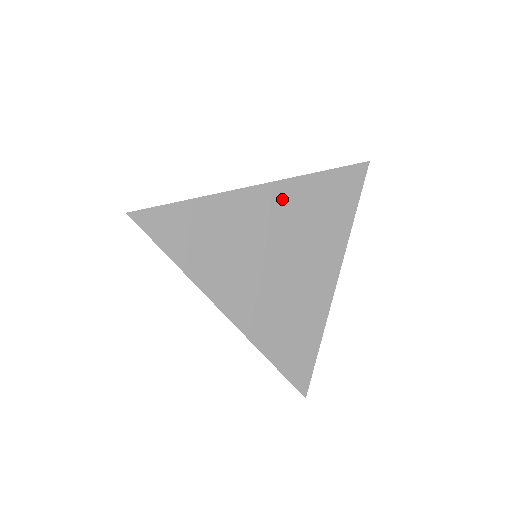
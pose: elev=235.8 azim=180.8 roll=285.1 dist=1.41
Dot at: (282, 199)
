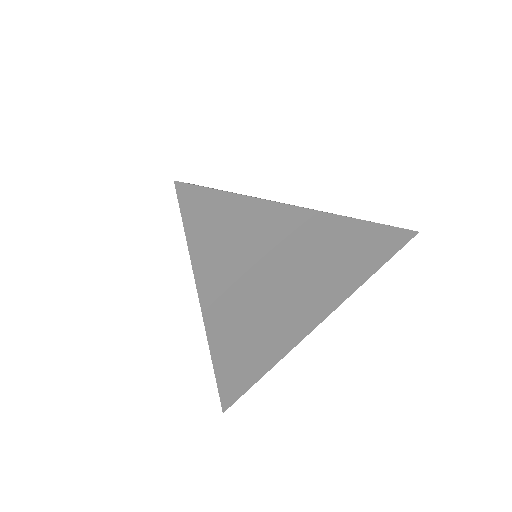
Dot at: (330, 235)
